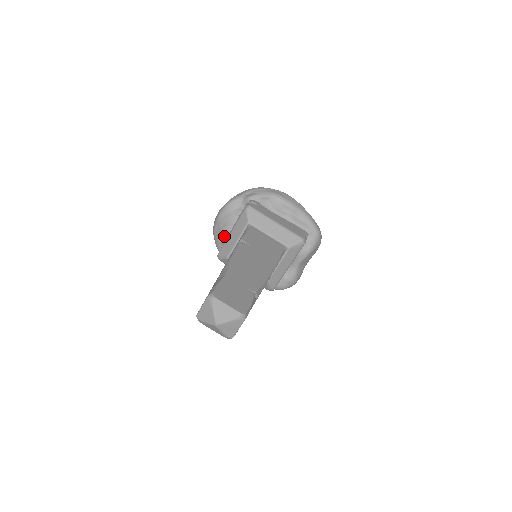
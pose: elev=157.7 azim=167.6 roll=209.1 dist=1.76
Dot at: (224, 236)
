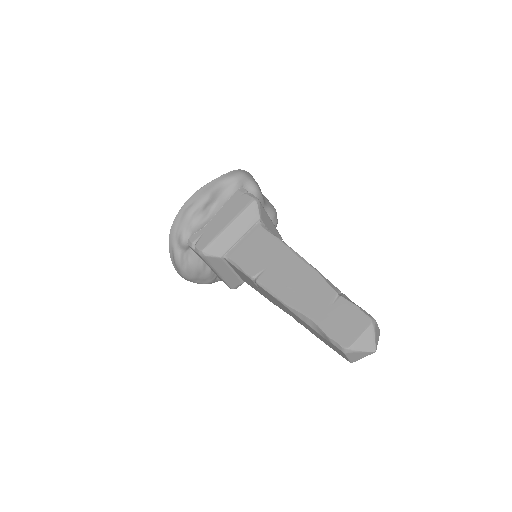
Dot at: (211, 277)
